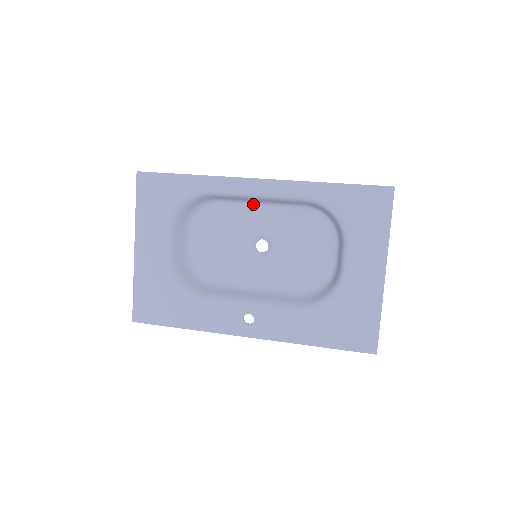
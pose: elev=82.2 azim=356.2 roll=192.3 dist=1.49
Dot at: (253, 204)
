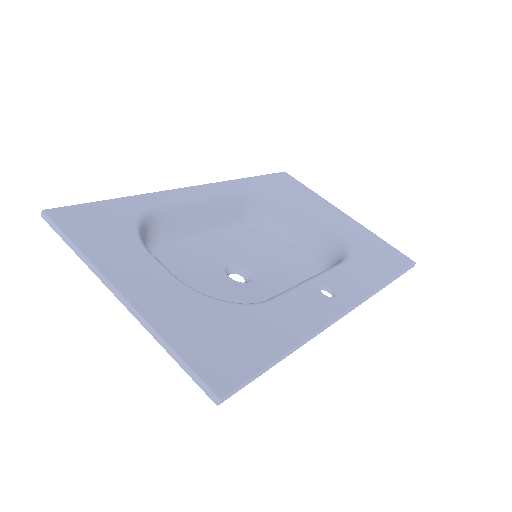
Dot at: (196, 237)
